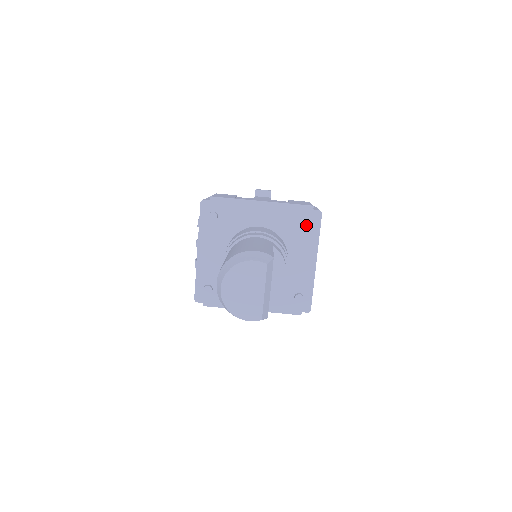
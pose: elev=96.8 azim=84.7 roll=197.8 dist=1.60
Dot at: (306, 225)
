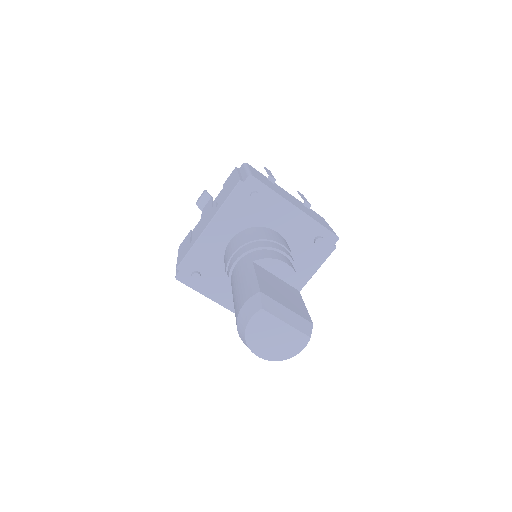
Dot at: (254, 199)
